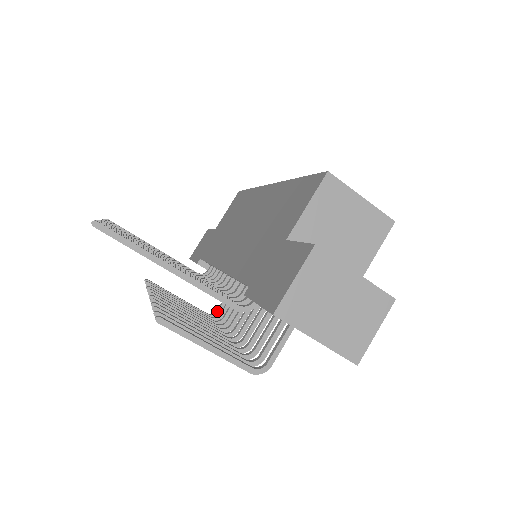
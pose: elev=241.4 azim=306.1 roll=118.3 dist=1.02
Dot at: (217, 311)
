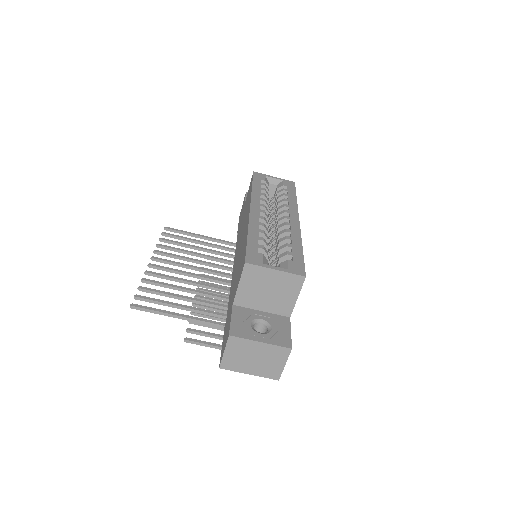
Dot at: occluded
